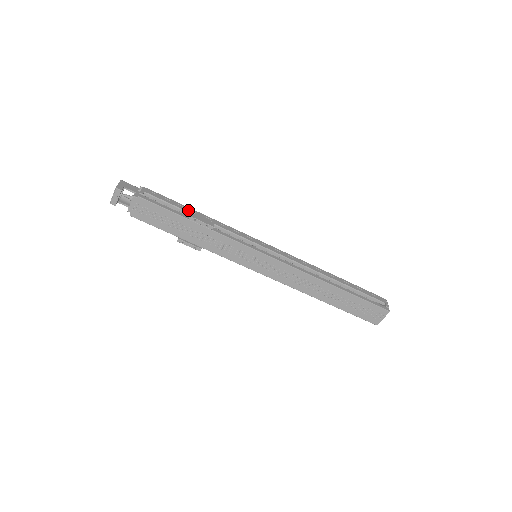
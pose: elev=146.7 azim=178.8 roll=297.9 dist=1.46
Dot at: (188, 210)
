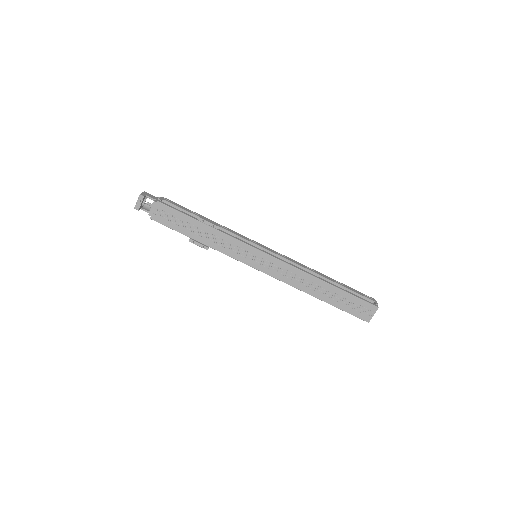
Dot at: (198, 215)
